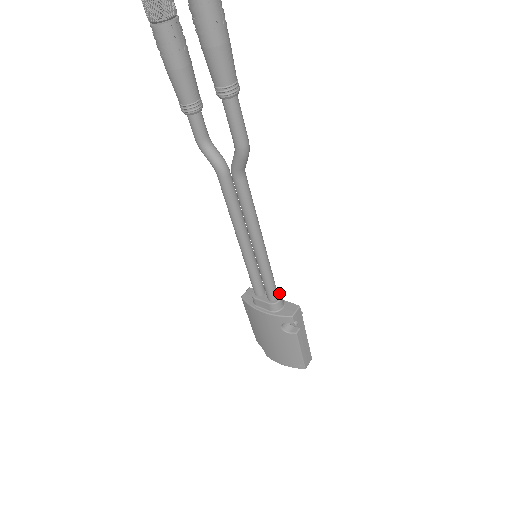
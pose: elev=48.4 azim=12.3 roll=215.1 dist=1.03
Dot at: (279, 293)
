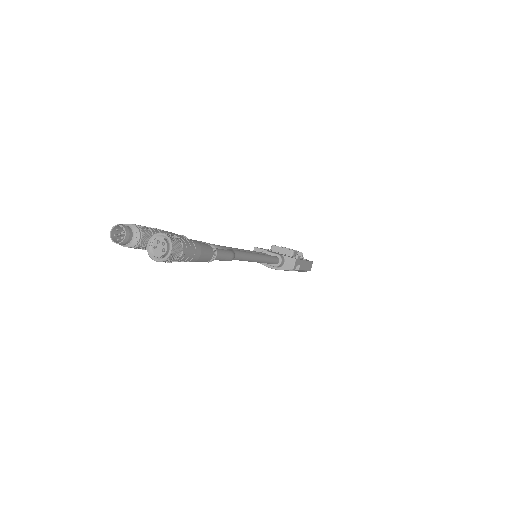
Dot at: (279, 256)
